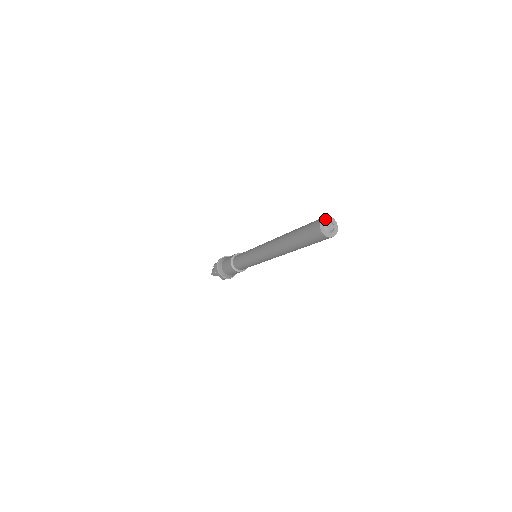
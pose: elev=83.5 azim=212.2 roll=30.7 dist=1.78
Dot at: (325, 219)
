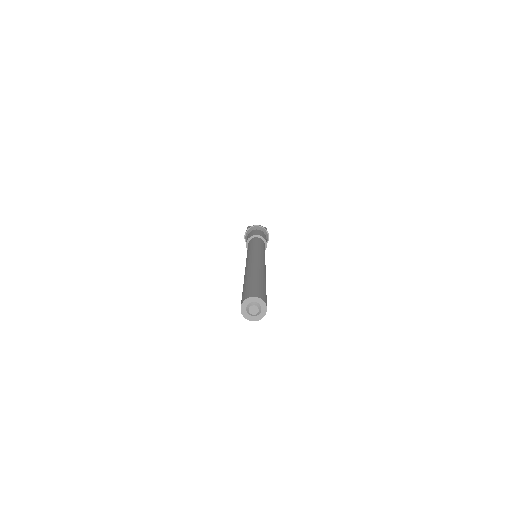
Dot at: (243, 308)
